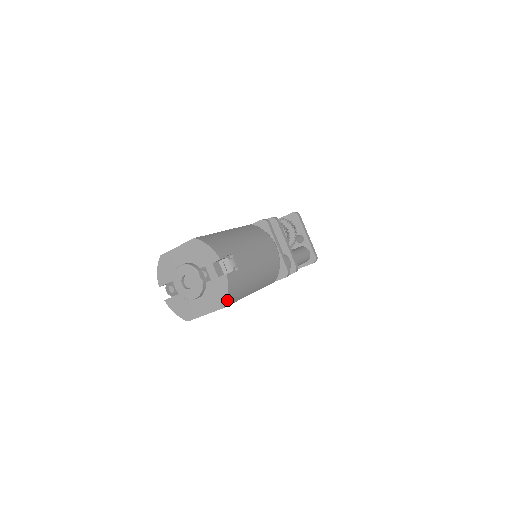
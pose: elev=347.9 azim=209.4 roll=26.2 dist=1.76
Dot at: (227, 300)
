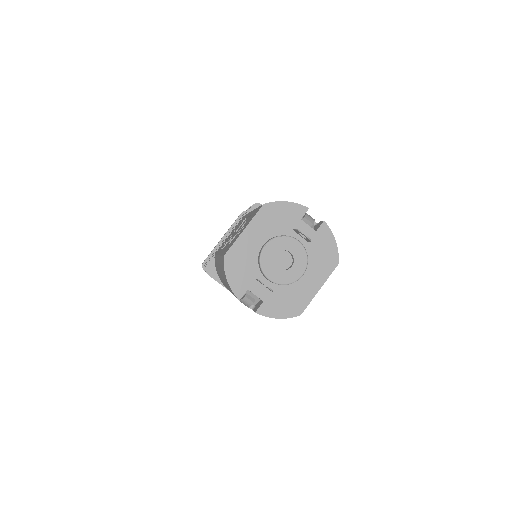
Dot at: (337, 252)
